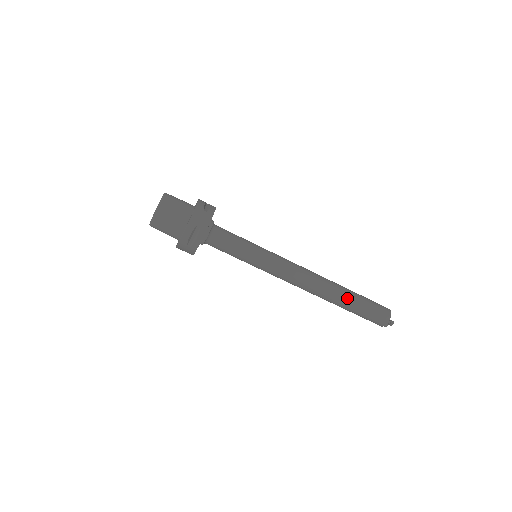
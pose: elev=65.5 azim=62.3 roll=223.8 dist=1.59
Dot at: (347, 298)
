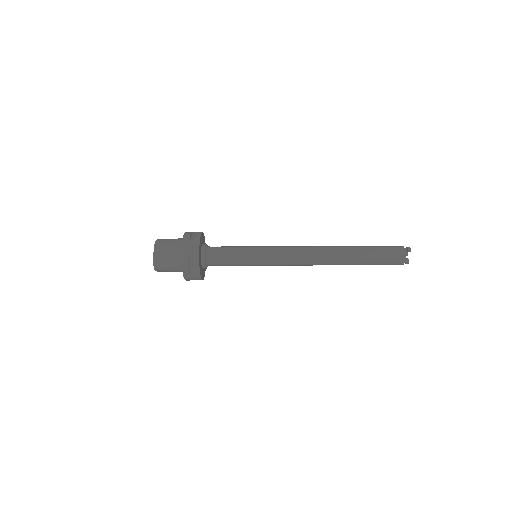
Dot at: occluded
